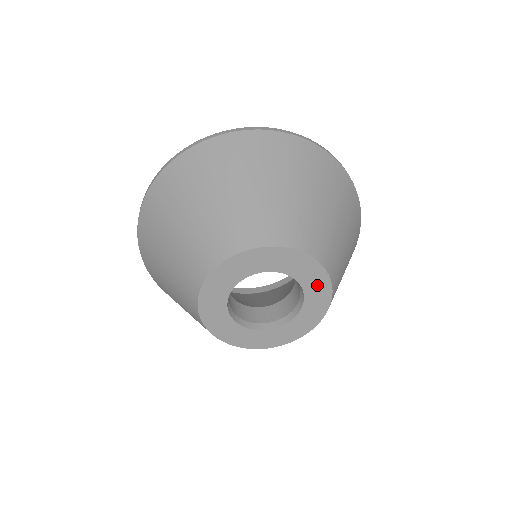
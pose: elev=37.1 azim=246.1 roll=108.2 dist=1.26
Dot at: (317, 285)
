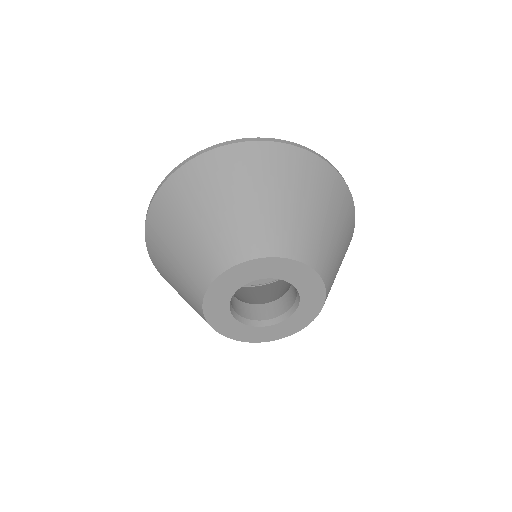
Dot at: (292, 271)
